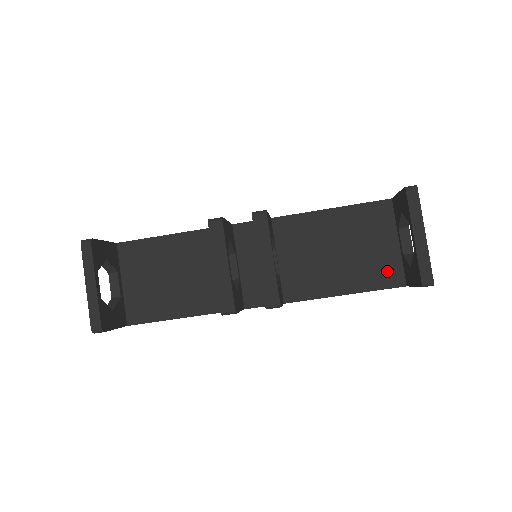
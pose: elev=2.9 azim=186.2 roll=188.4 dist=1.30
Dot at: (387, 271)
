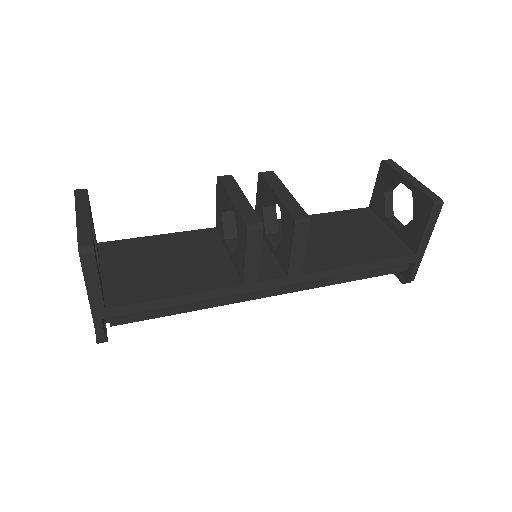
Dot at: (392, 246)
